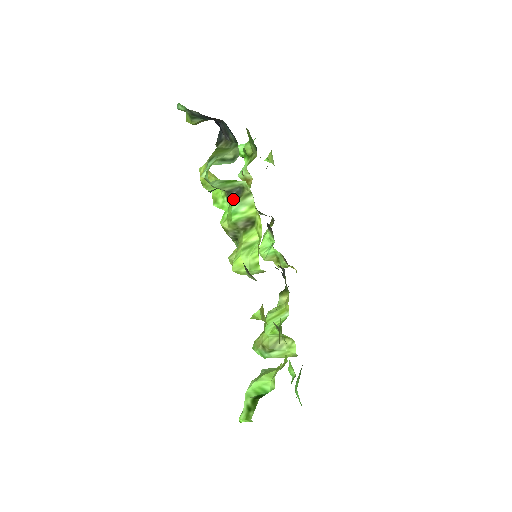
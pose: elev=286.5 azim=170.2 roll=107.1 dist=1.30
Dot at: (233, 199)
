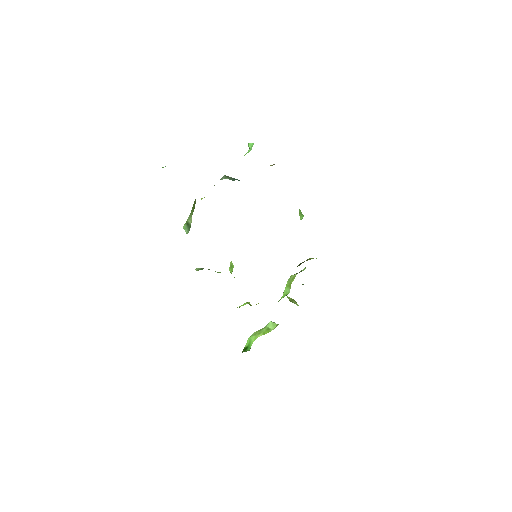
Dot at: occluded
